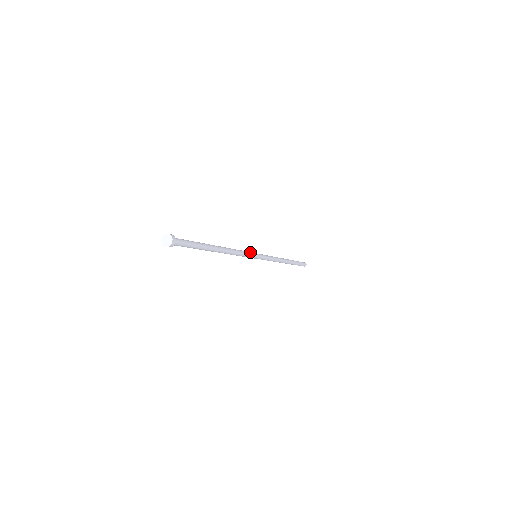
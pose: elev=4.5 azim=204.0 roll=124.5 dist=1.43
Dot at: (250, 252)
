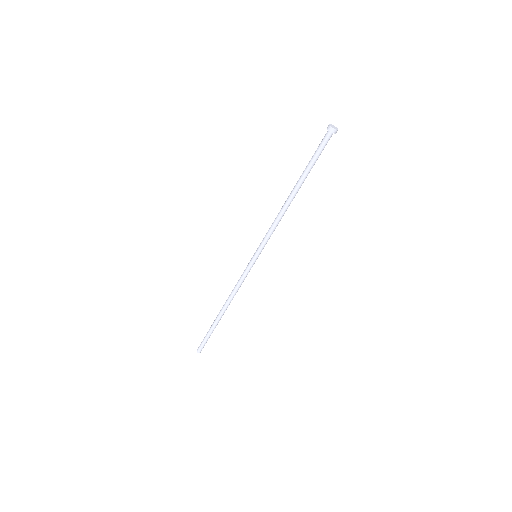
Dot at: (264, 243)
